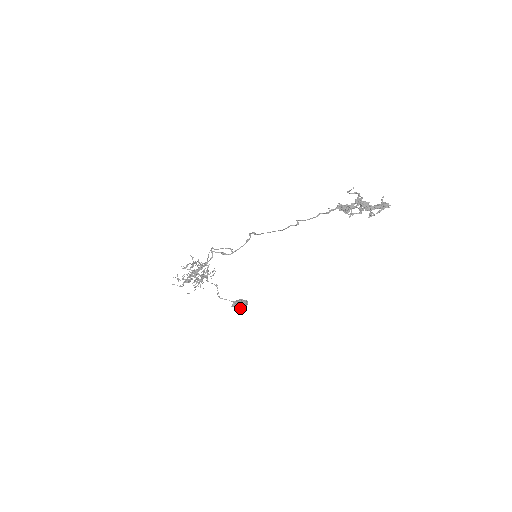
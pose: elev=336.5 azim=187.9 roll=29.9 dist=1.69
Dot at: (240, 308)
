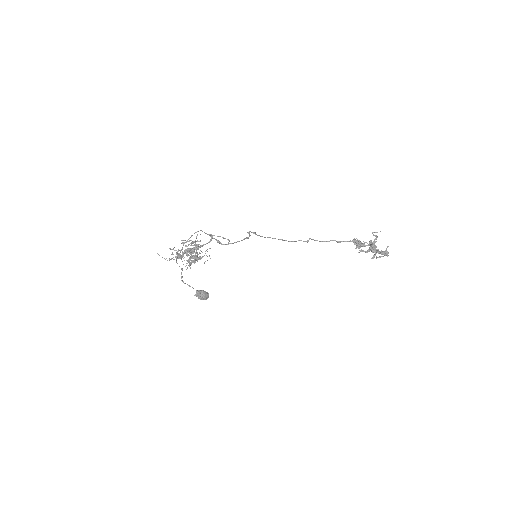
Dot at: (203, 299)
